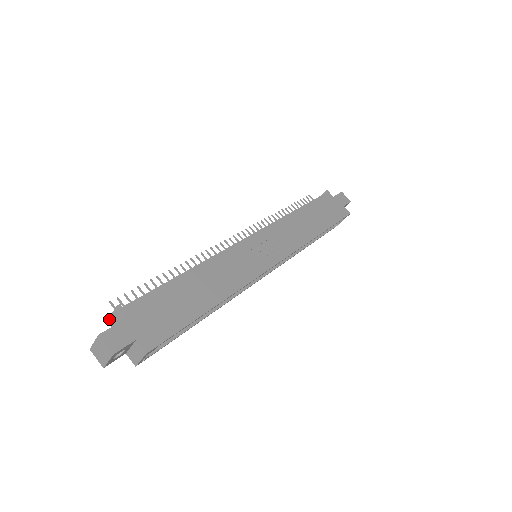
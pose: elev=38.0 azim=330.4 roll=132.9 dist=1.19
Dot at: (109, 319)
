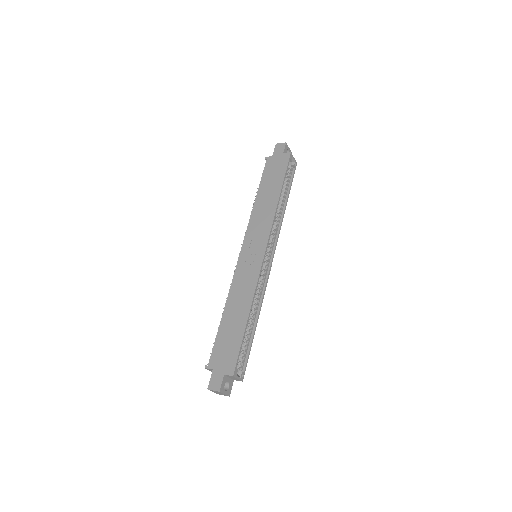
Dot at: occluded
